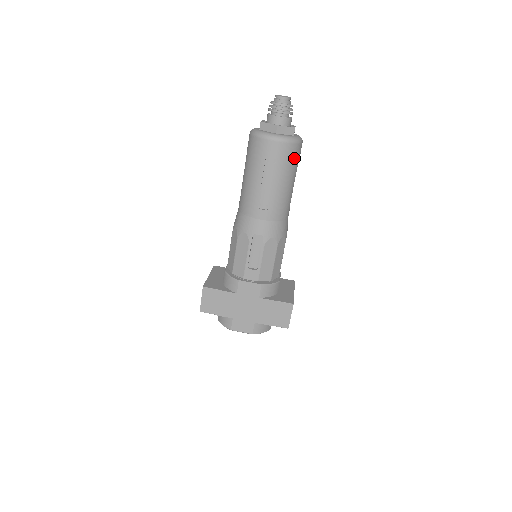
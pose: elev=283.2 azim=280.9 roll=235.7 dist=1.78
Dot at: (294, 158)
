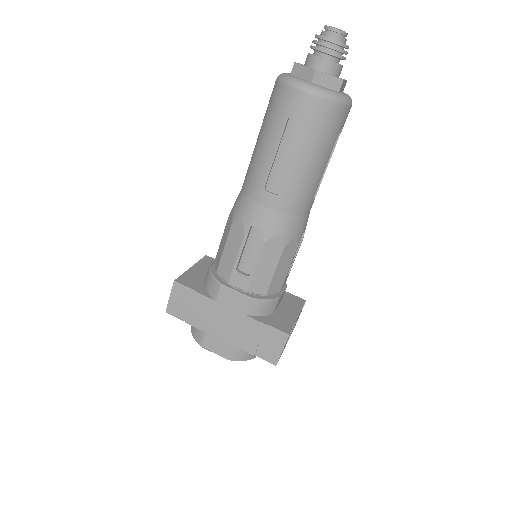
Dot at: (332, 126)
